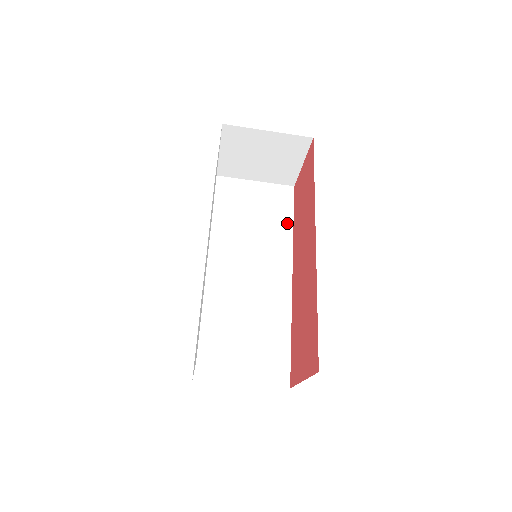
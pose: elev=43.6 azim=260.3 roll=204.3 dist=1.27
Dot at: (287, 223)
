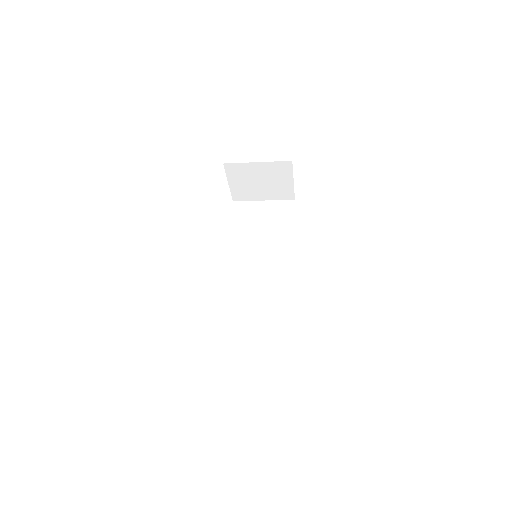
Dot at: (289, 229)
